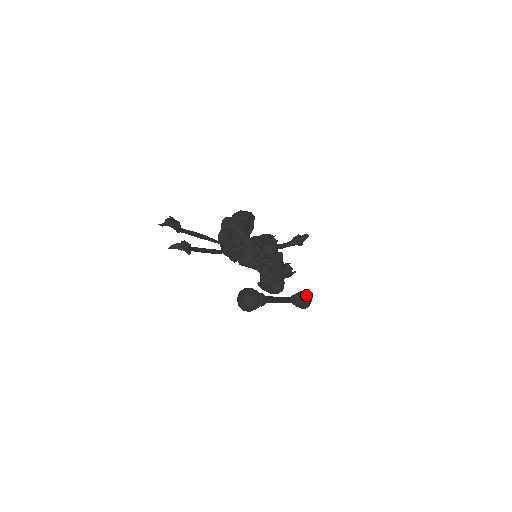
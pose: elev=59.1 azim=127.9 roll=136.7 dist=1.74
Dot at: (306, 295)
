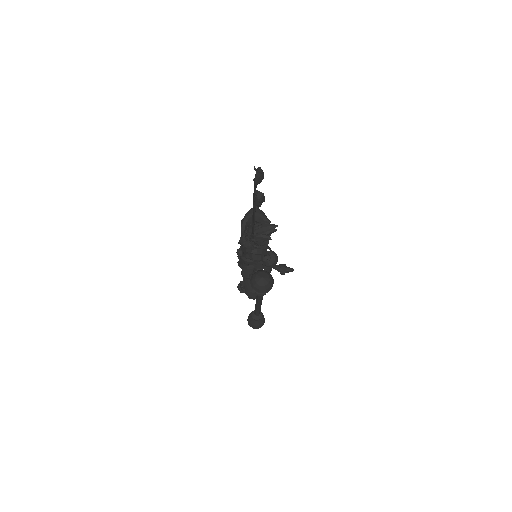
Dot at: occluded
